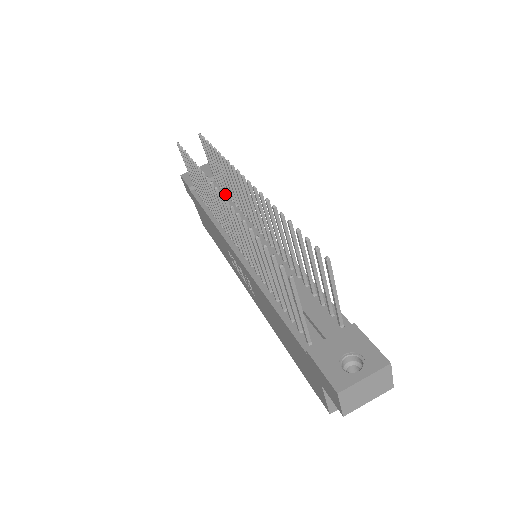
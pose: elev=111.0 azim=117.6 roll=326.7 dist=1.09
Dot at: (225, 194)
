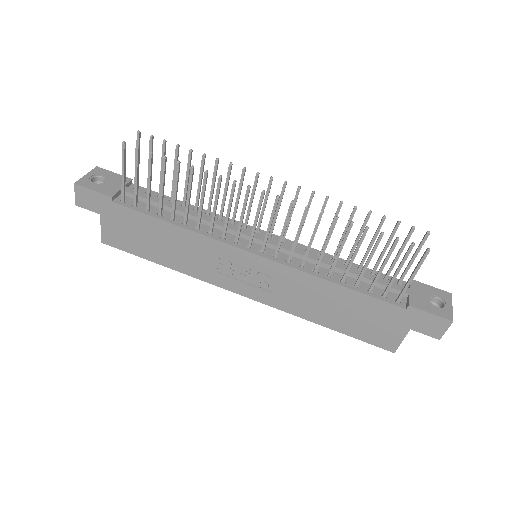
Dot at: (167, 201)
